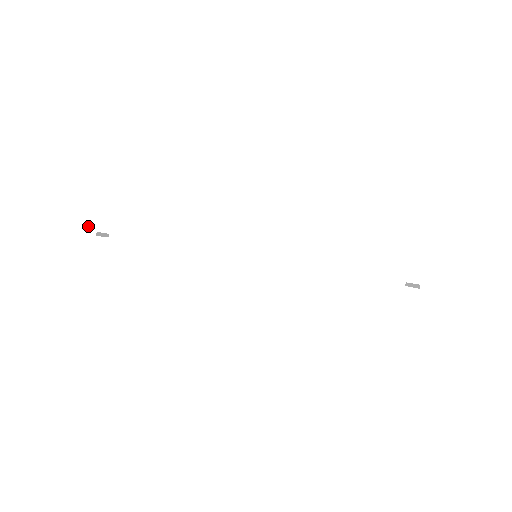
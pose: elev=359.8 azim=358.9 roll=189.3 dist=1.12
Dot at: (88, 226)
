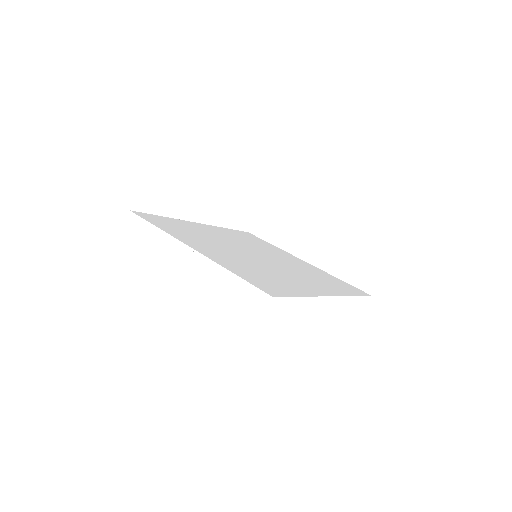
Dot at: (283, 297)
